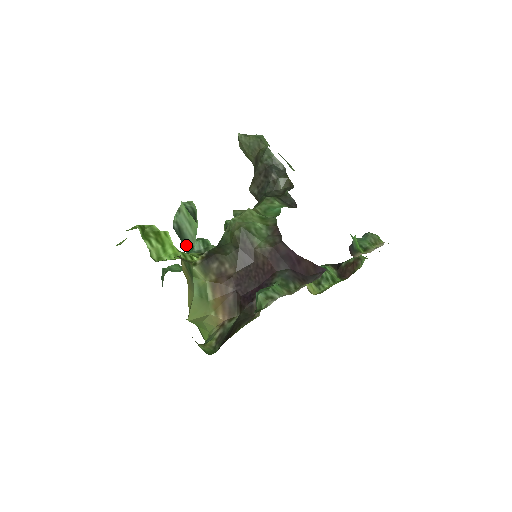
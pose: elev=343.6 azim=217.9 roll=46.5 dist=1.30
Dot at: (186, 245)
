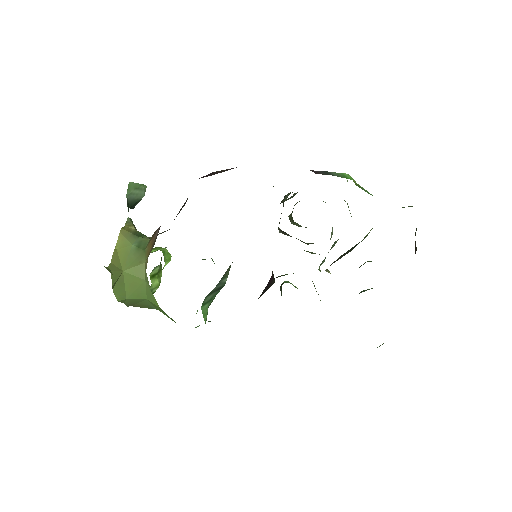
Dot at: (128, 205)
